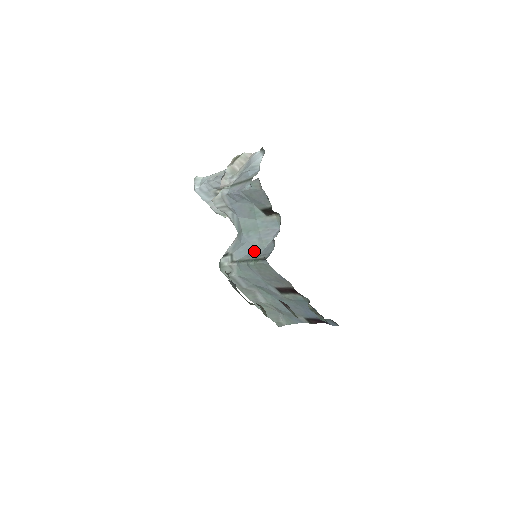
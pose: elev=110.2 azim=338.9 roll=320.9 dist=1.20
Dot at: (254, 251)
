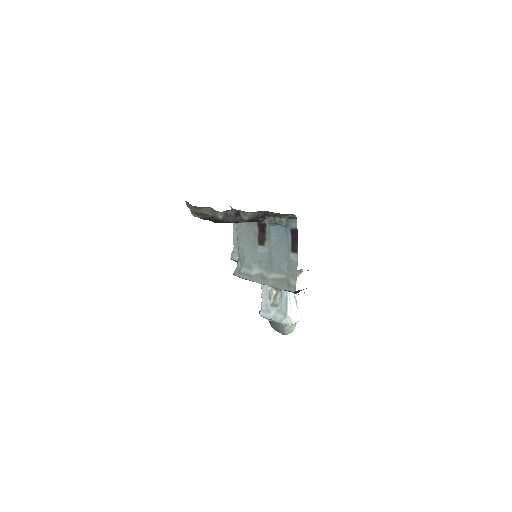
Dot at: occluded
